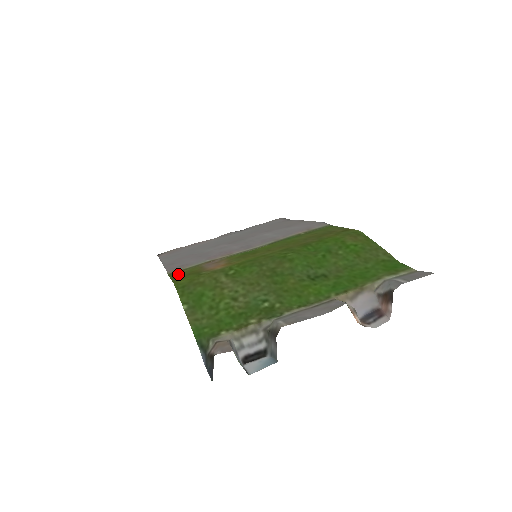
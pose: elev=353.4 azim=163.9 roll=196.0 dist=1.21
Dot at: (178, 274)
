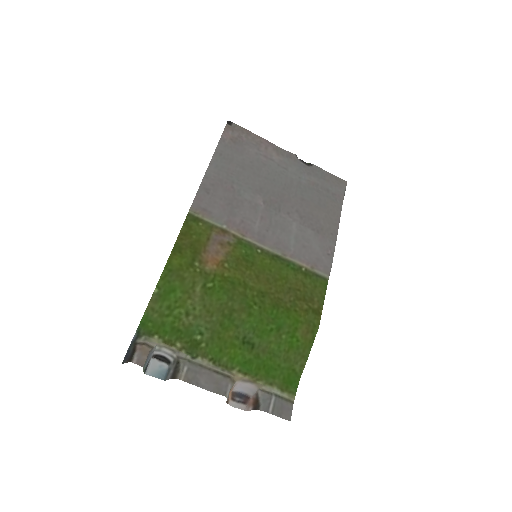
Dot at: (190, 228)
